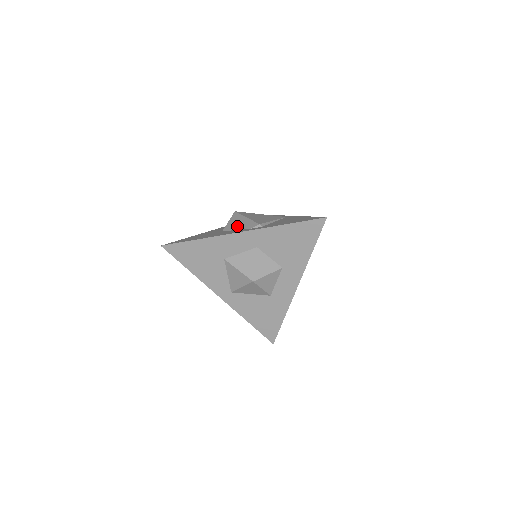
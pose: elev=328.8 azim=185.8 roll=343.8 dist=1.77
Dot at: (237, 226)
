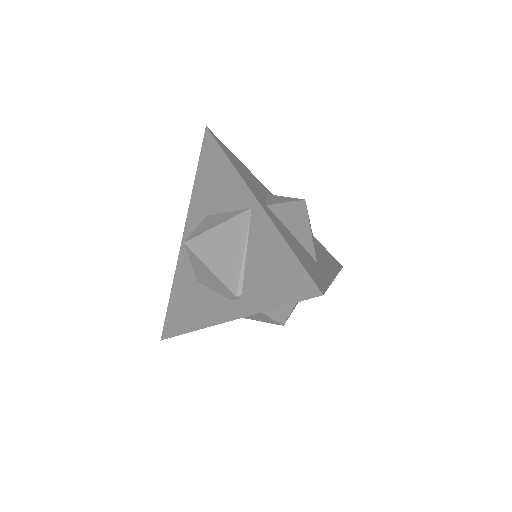
Dot at: (209, 283)
